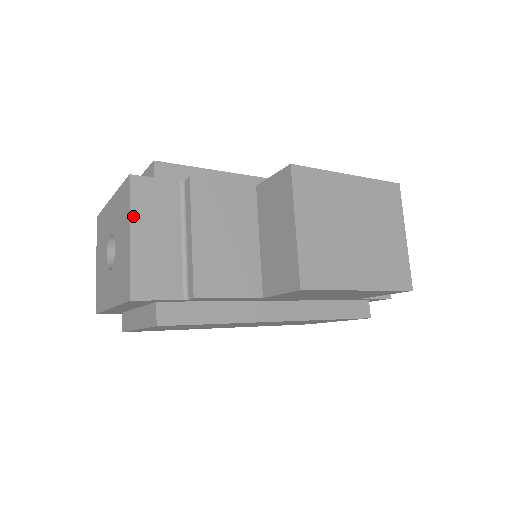
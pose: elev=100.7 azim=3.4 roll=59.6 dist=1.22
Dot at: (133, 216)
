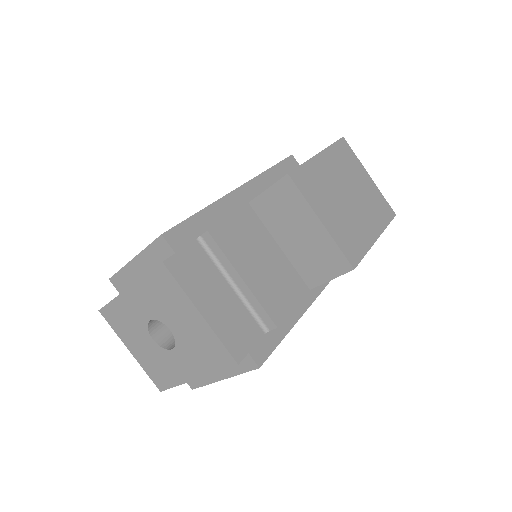
Dot at: (191, 296)
